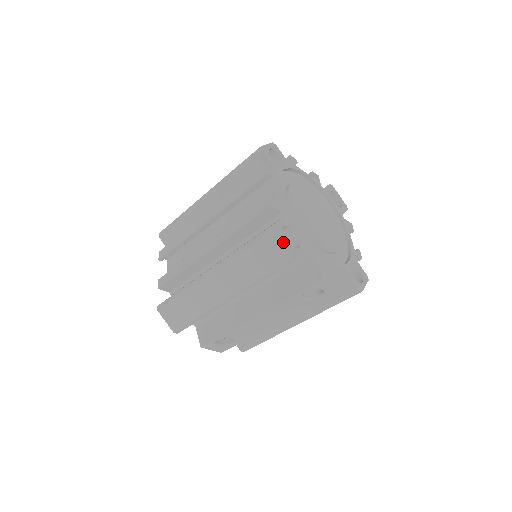
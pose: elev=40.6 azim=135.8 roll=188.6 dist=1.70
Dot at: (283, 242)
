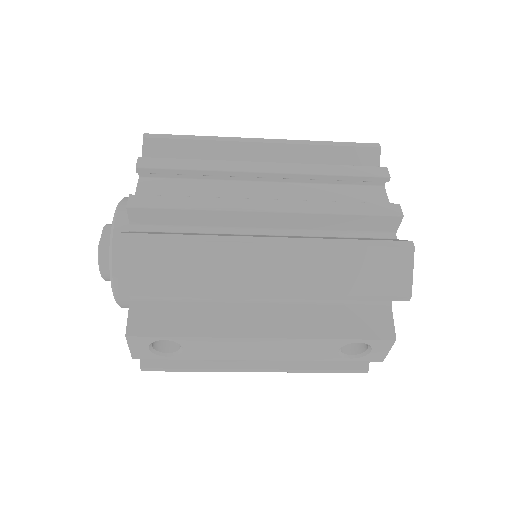
Dot at: (412, 270)
